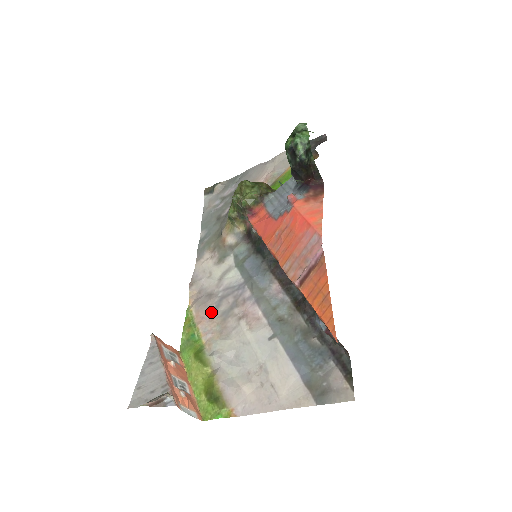
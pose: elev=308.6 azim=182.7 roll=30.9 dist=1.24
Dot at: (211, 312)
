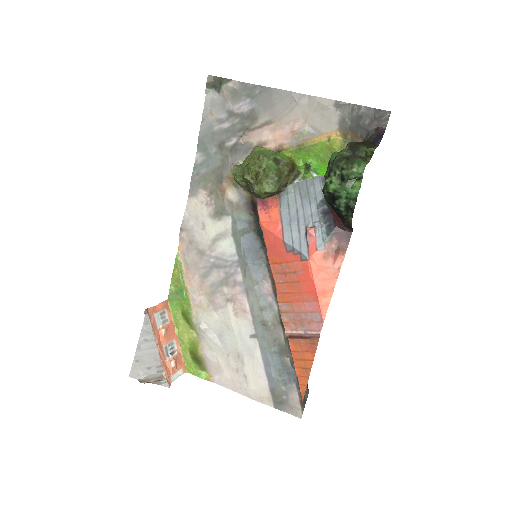
Dot at: (201, 276)
